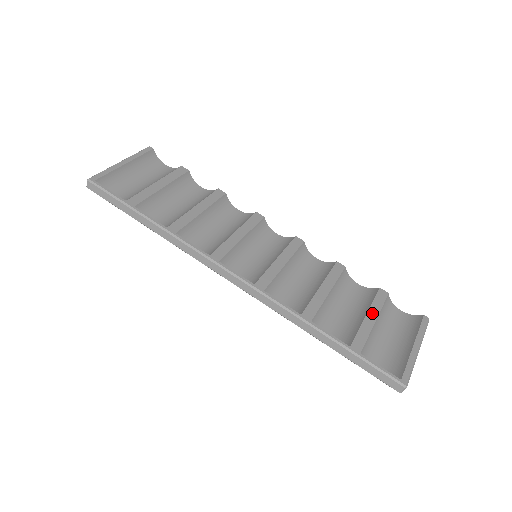
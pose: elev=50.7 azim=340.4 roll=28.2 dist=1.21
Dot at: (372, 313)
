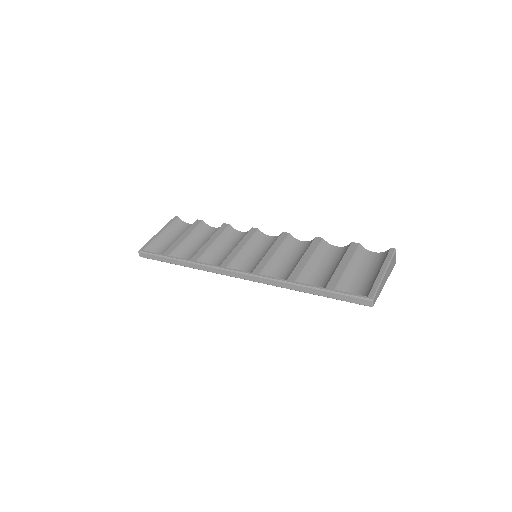
Dot at: (344, 261)
